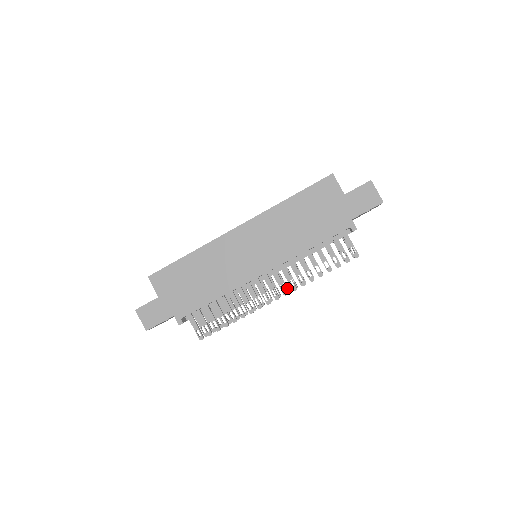
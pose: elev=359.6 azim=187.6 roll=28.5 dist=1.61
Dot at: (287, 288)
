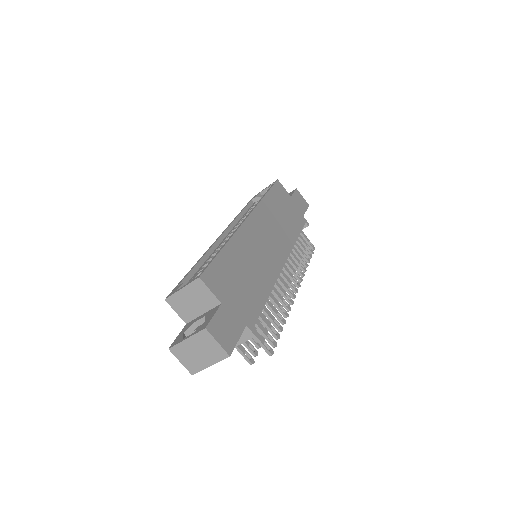
Dot at: occluded
